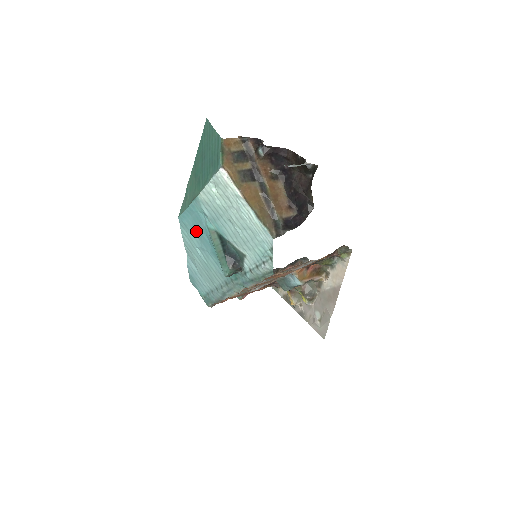
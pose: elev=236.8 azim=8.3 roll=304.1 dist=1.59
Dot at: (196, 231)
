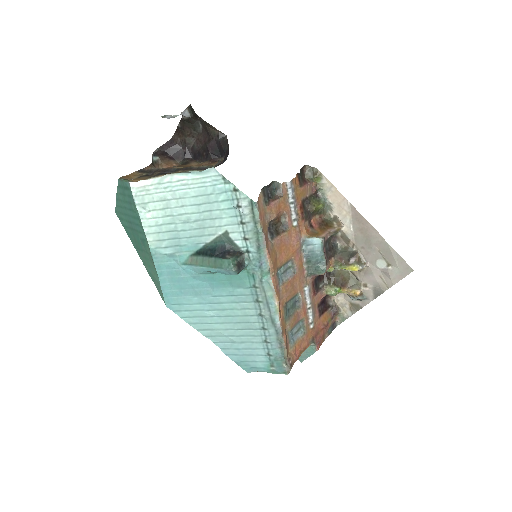
Dot at: (186, 292)
